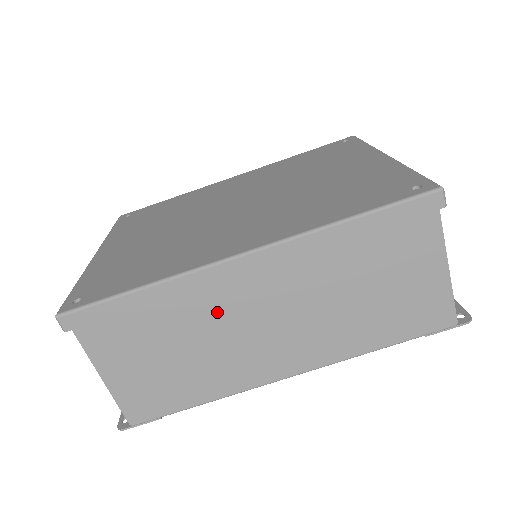
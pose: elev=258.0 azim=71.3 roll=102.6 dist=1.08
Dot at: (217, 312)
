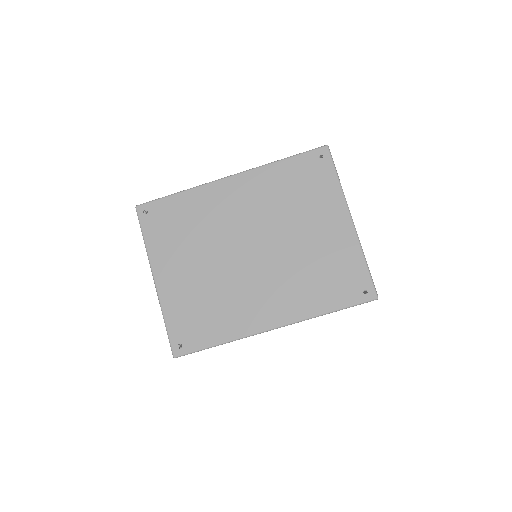
Dot at: occluded
